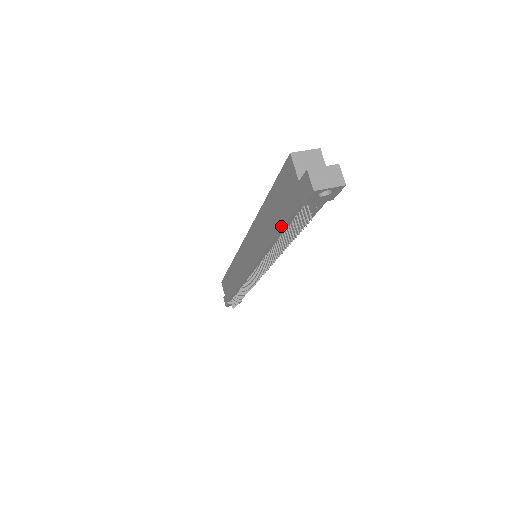
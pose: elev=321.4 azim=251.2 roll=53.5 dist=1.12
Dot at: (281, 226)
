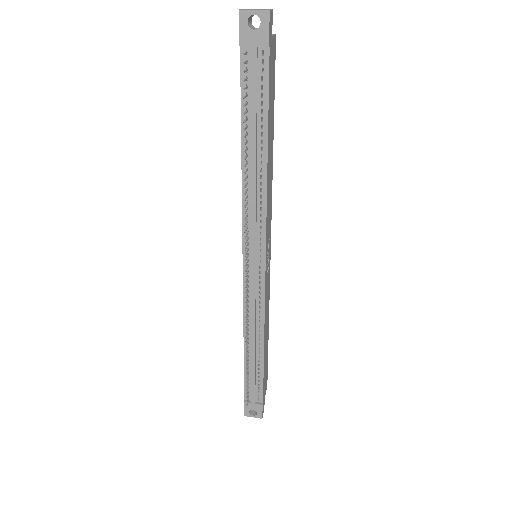
Dot at: (241, 117)
